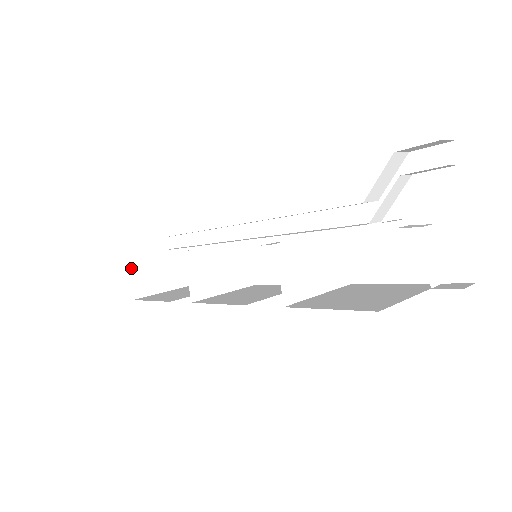
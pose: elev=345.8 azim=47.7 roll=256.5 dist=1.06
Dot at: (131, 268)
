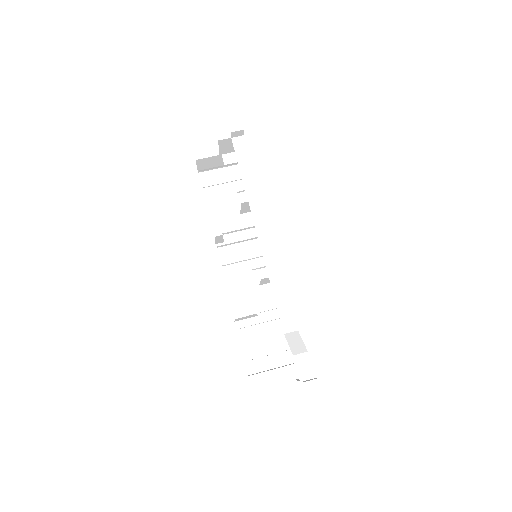
Dot at: (199, 162)
